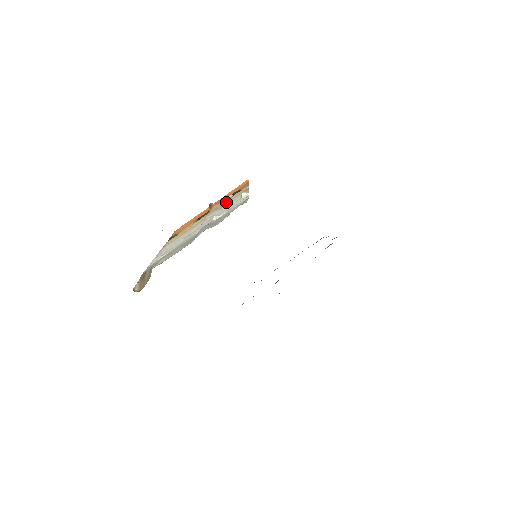
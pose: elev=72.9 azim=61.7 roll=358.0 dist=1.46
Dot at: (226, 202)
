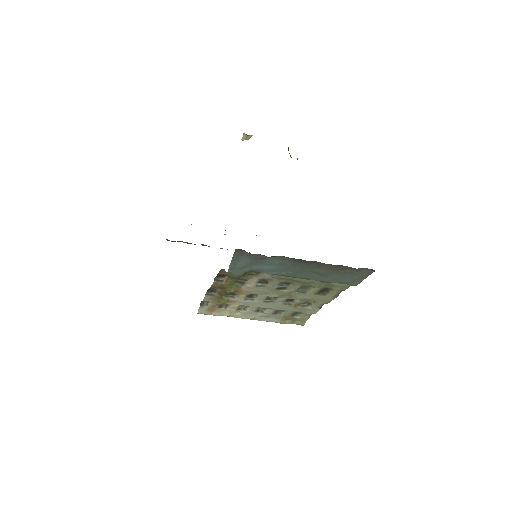
Dot at: occluded
